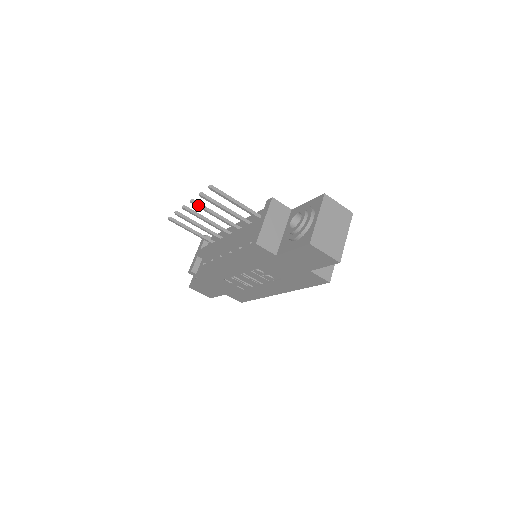
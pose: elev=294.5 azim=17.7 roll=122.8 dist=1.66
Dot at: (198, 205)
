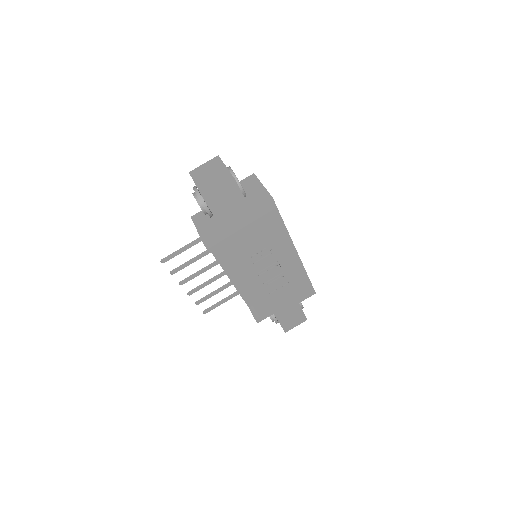
Dot at: (185, 281)
